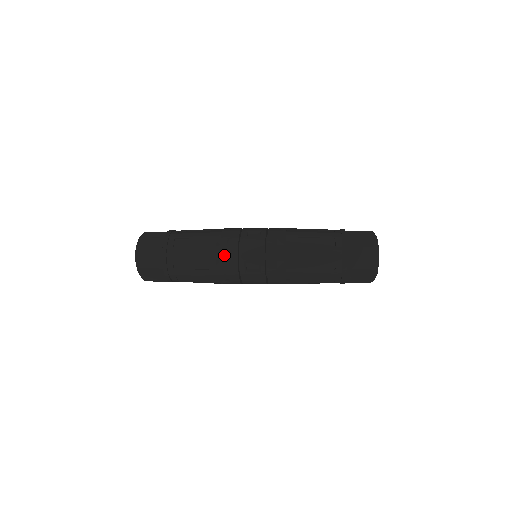
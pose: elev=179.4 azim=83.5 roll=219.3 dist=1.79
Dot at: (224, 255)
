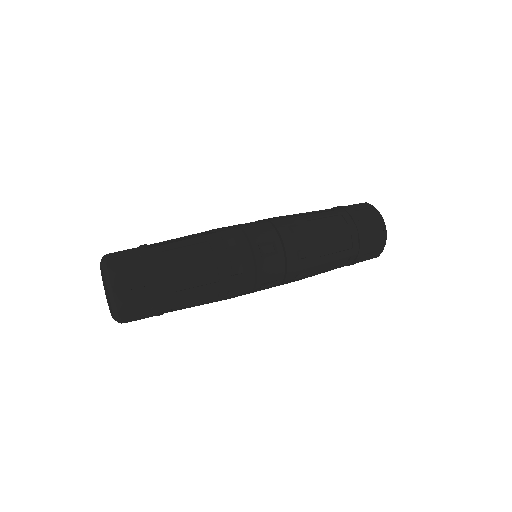
Dot at: (239, 285)
